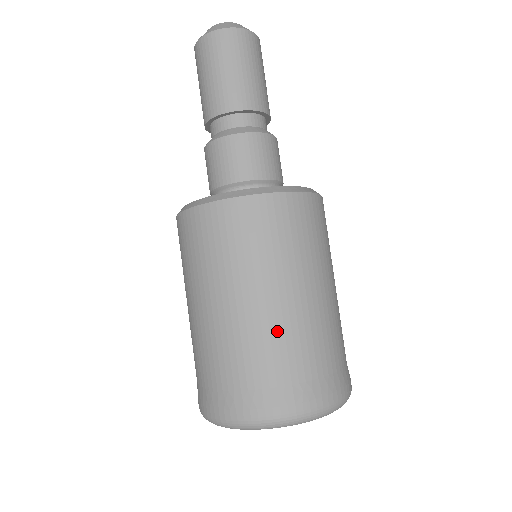
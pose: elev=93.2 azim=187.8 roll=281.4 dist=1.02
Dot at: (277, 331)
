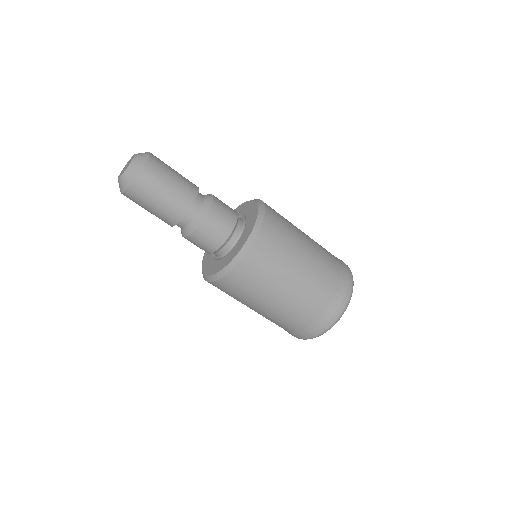
Dot at: (314, 282)
